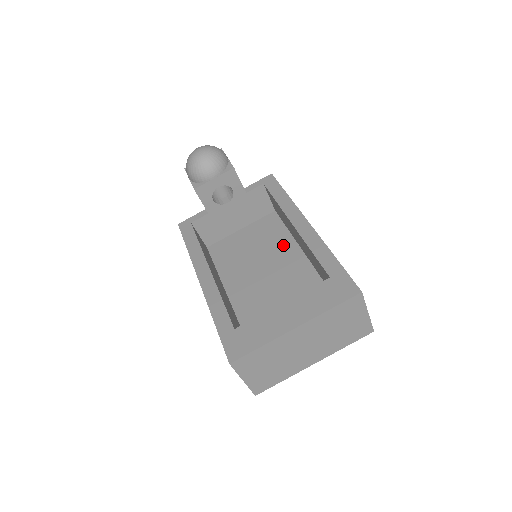
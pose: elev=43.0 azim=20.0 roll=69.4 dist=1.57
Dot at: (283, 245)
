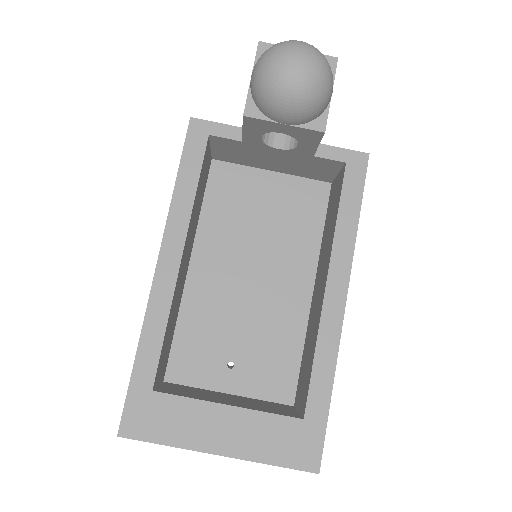
Dot at: (300, 255)
